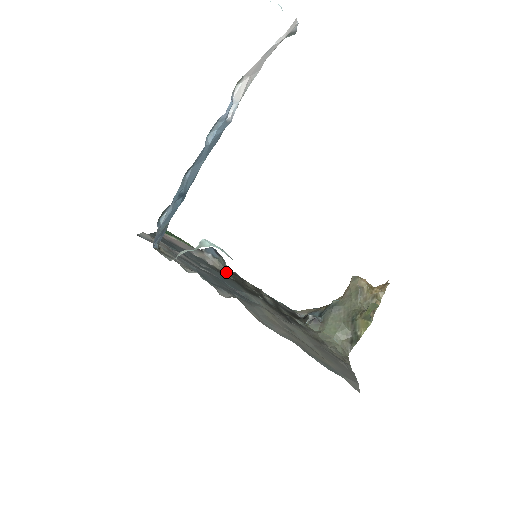
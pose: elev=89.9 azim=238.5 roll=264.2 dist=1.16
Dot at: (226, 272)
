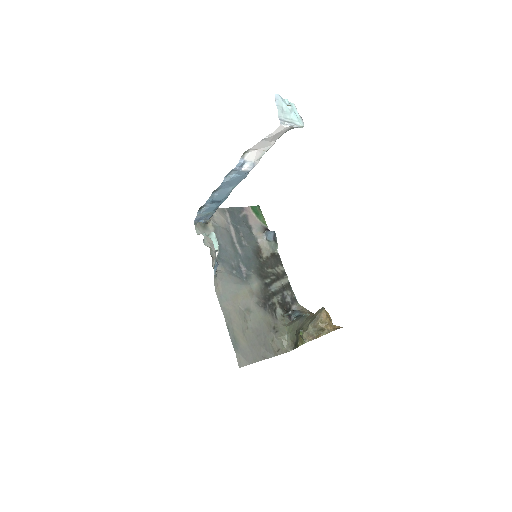
Dot at: (266, 253)
